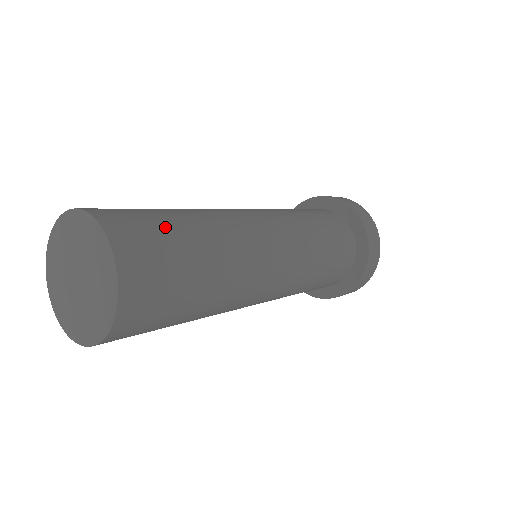
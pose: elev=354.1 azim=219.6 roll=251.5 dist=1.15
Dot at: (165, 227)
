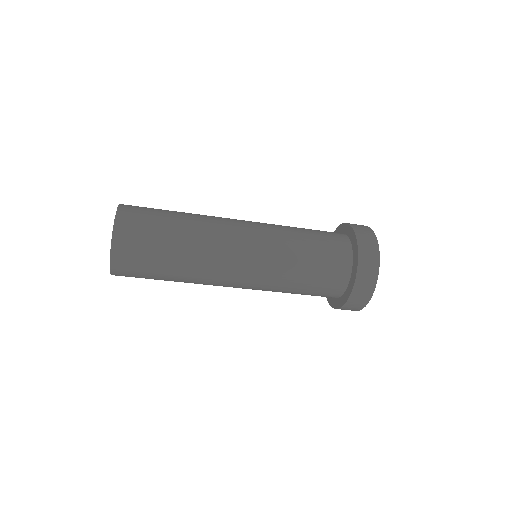
Dot at: (157, 210)
